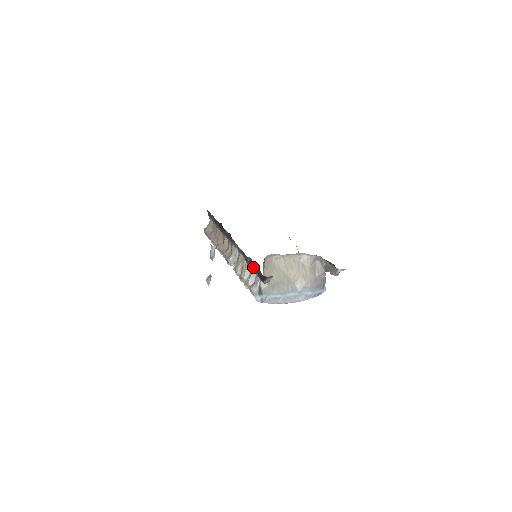
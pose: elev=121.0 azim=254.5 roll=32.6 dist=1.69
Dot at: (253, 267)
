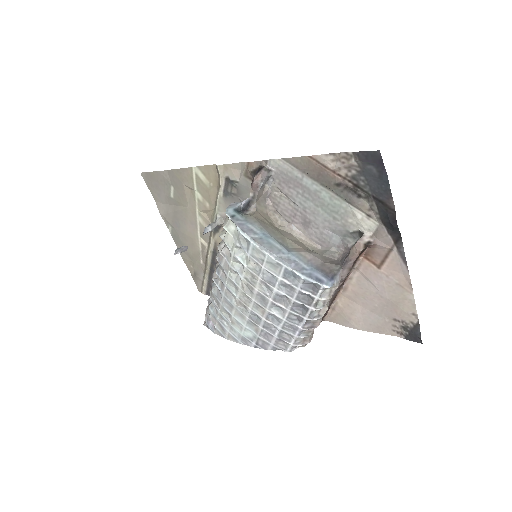
Dot at: occluded
